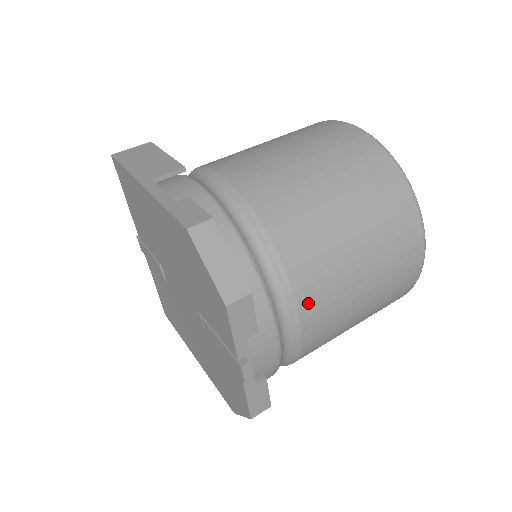
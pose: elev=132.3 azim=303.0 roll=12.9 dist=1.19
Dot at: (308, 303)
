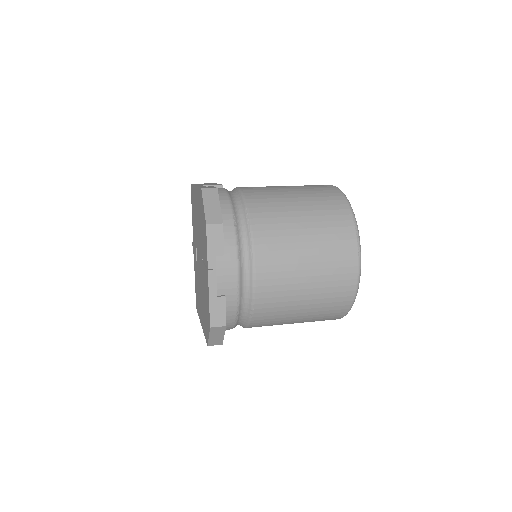
Dot at: (262, 255)
